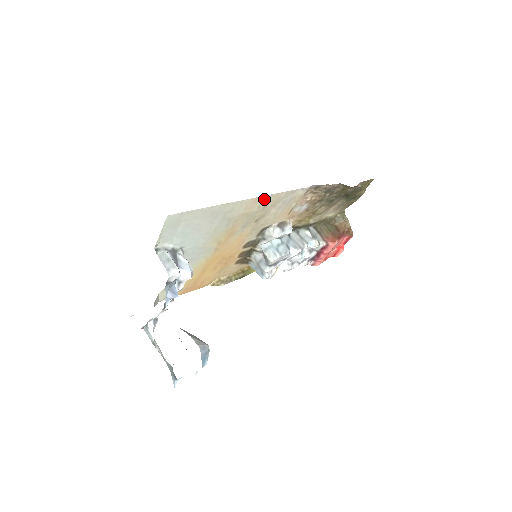
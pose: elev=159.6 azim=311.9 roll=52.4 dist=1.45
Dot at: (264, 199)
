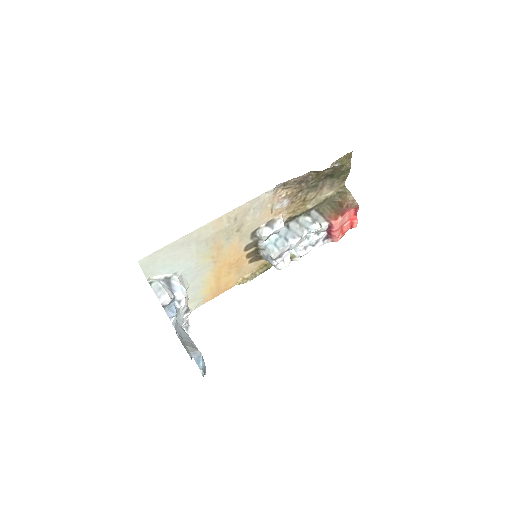
Dot at: (228, 215)
